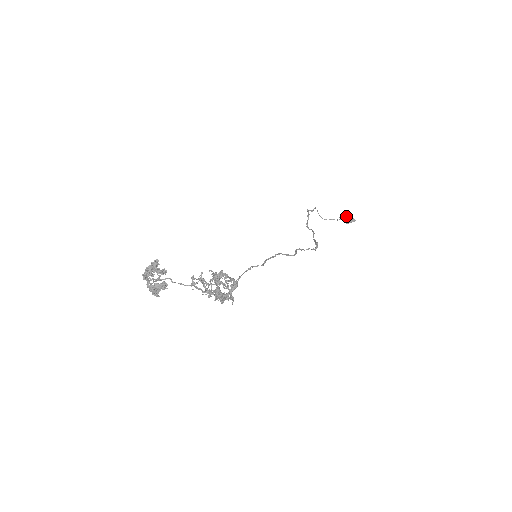
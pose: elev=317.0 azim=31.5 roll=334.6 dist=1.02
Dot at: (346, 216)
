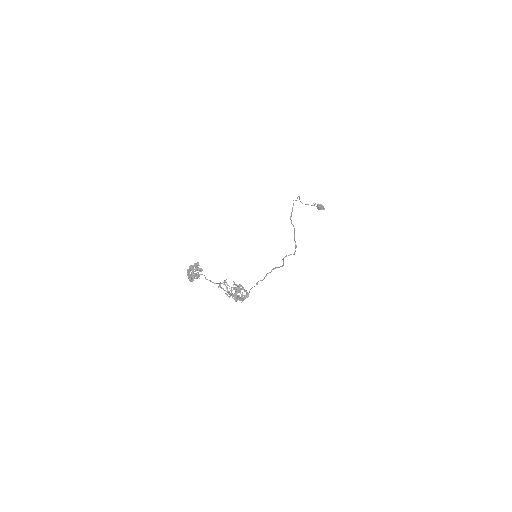
Dot at: (319, 204)
